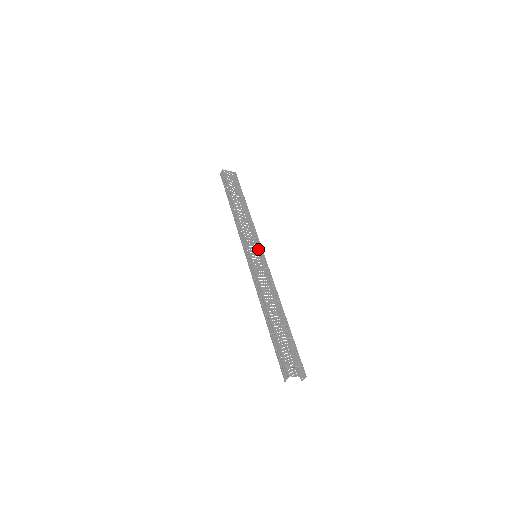
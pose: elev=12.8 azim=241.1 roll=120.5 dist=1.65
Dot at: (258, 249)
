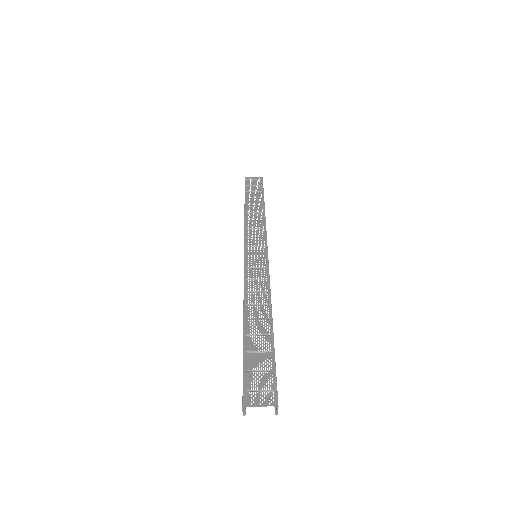
Dot at: occluded
